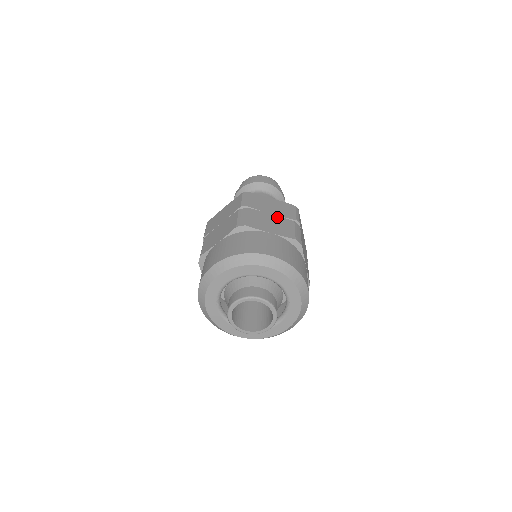
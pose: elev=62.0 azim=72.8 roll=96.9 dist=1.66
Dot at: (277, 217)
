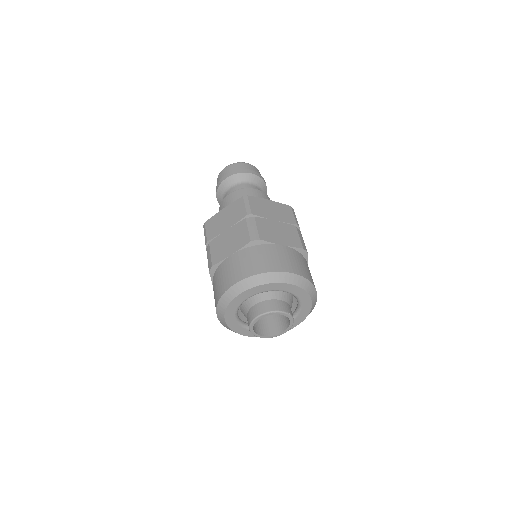
Dot at: (281, 224)
